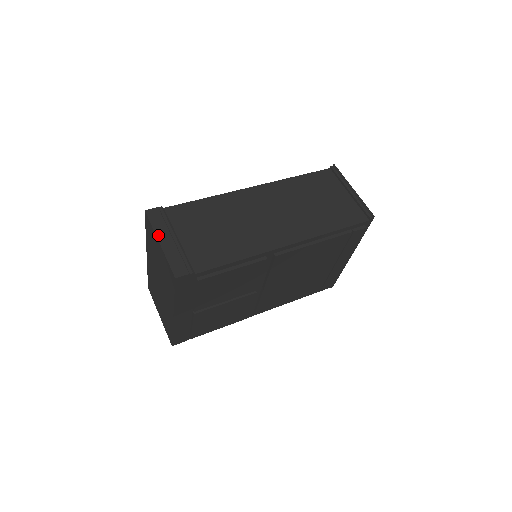
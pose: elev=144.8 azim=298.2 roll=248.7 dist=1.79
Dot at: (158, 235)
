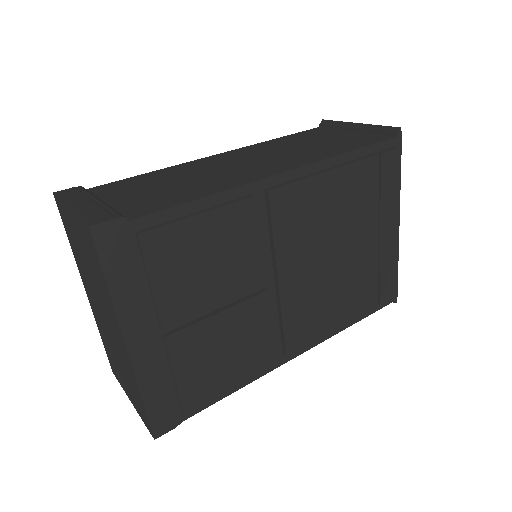
Dot at: (68, 203)
